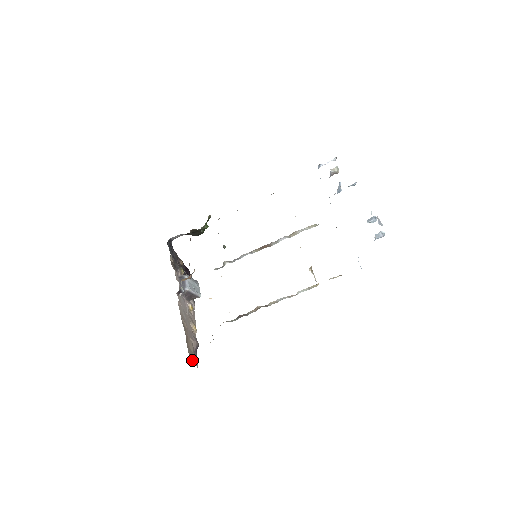
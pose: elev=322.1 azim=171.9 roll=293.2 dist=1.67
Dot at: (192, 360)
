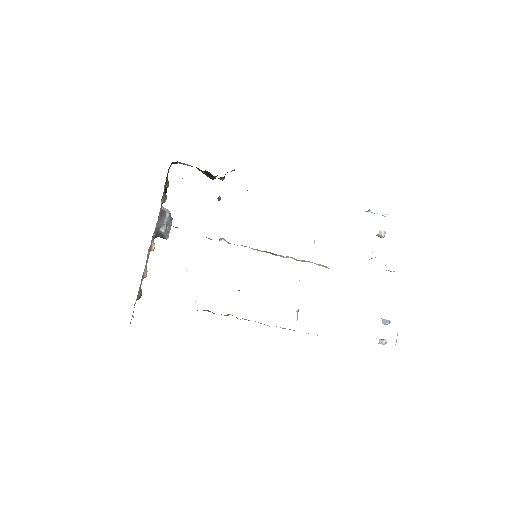
Dot at: occluded
